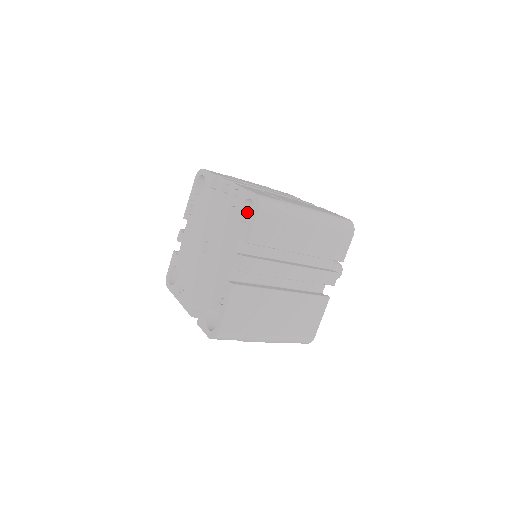
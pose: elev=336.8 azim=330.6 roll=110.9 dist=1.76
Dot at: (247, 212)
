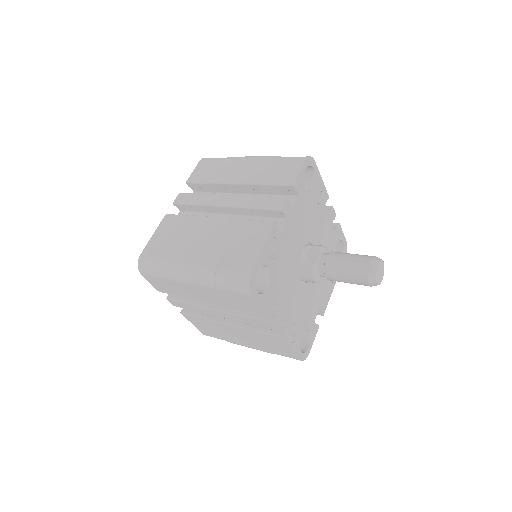
Dot at: occluded
